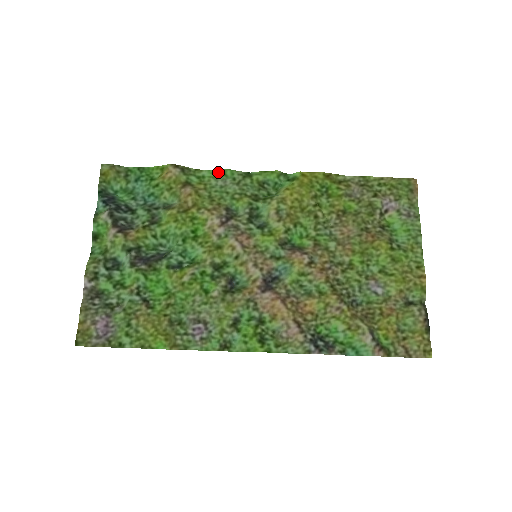
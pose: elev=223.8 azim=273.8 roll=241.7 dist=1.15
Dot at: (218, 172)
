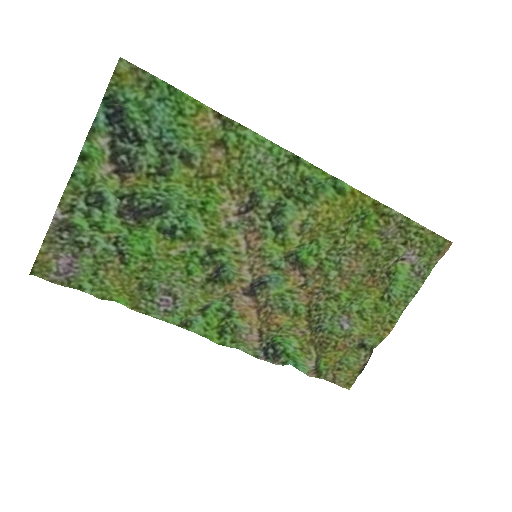
Dot at: (264, 142)
